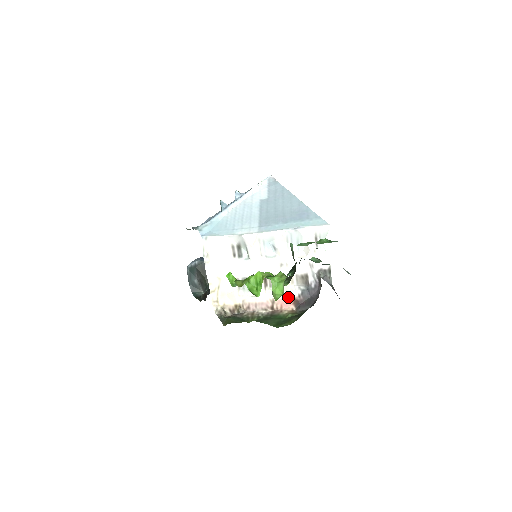
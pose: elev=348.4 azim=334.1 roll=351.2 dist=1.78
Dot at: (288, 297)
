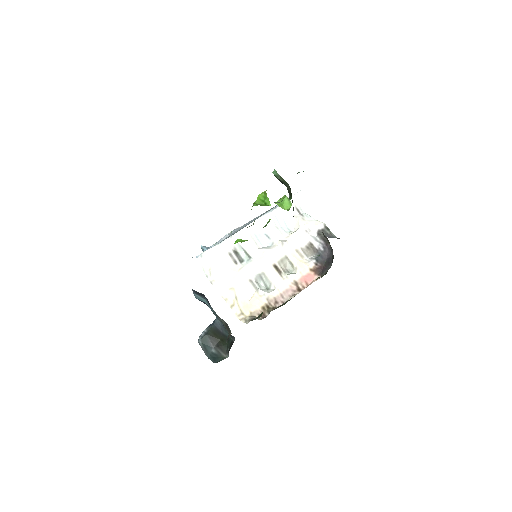
Dot at: (307, 271)
